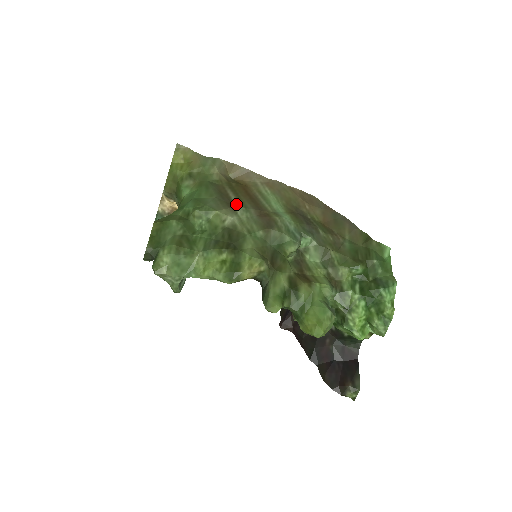
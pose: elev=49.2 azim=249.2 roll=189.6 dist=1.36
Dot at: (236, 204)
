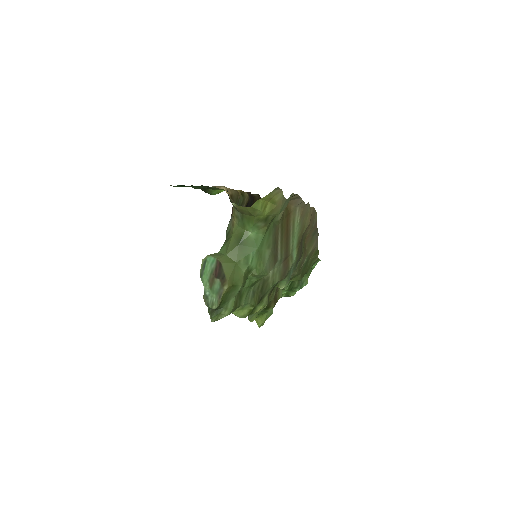
Dot at: (278, 256)
